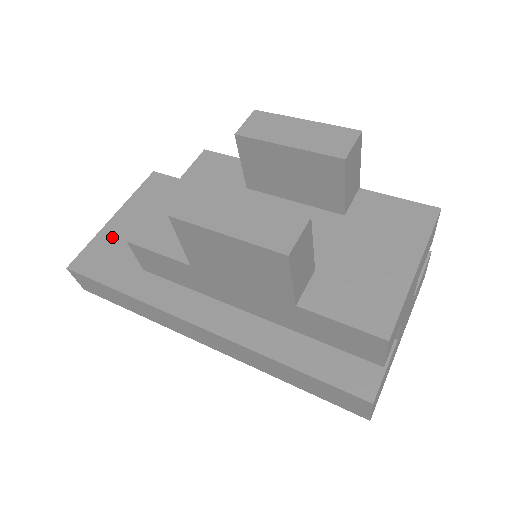
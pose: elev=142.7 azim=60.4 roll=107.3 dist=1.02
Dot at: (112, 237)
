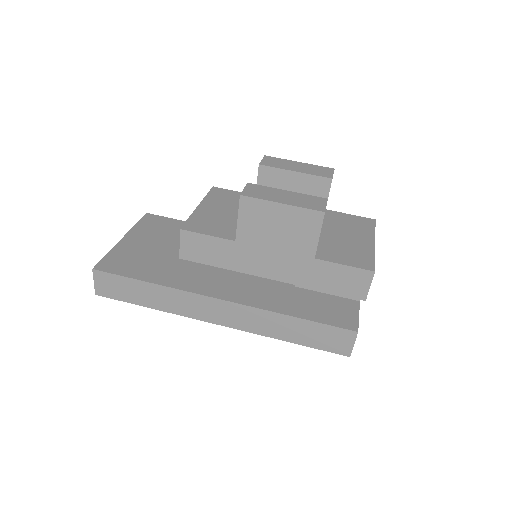
Dot at: (127, 250)
